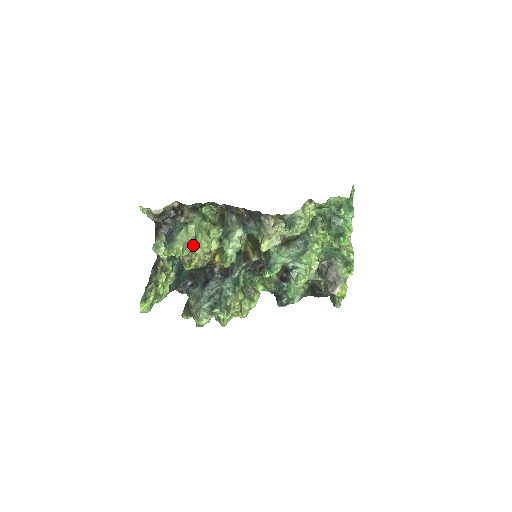
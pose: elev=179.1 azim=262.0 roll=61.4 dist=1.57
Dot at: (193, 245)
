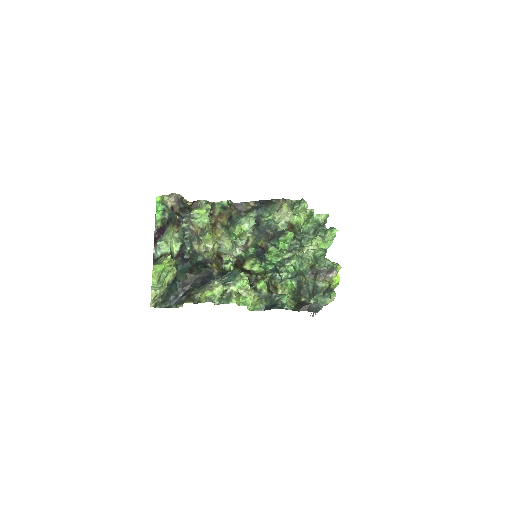
Dot at: (209, 224)
